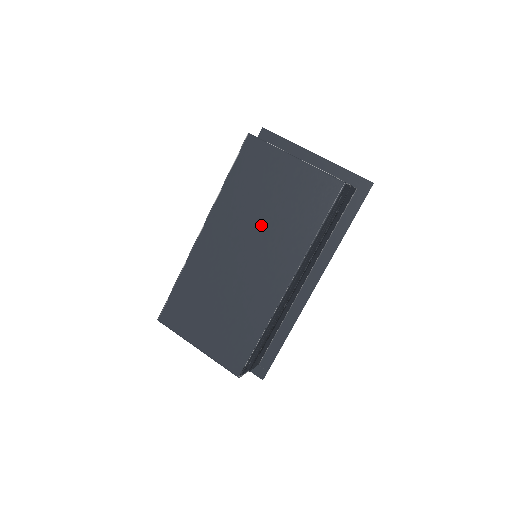
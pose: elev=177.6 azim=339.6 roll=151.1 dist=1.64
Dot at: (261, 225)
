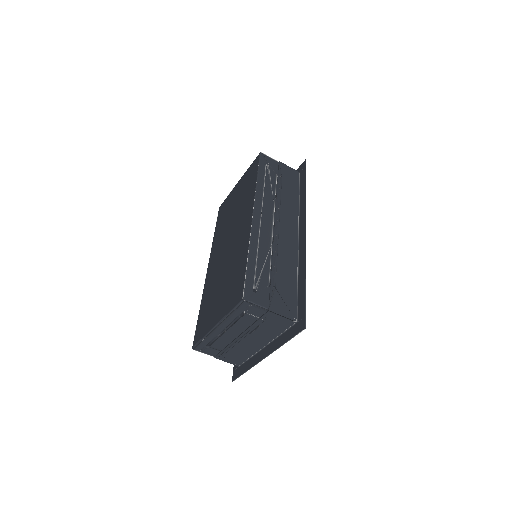
Dot at: (232, 220)
